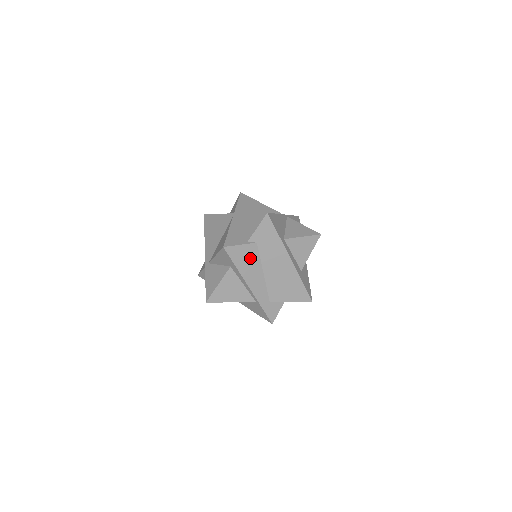
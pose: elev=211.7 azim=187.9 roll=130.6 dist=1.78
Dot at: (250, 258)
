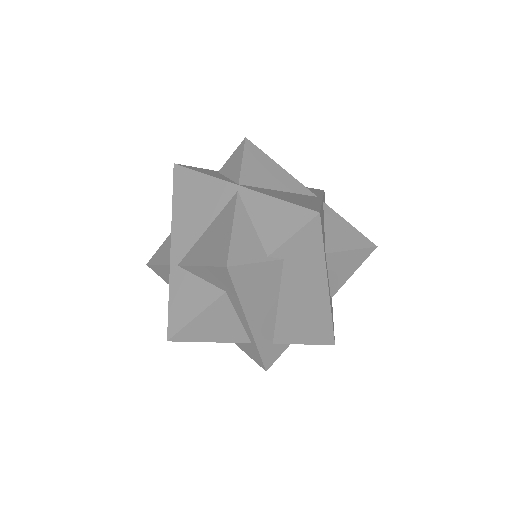
Dot at: (265, 283)
